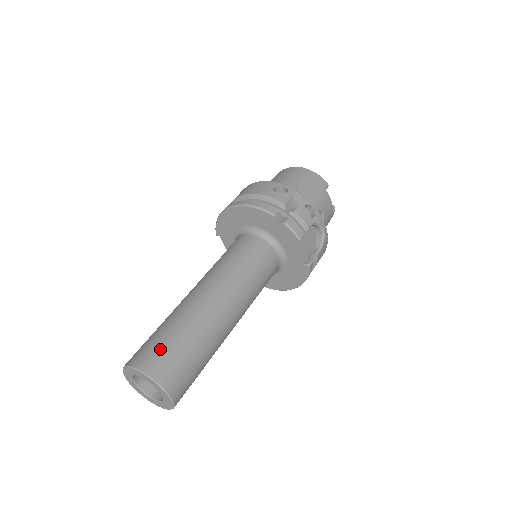
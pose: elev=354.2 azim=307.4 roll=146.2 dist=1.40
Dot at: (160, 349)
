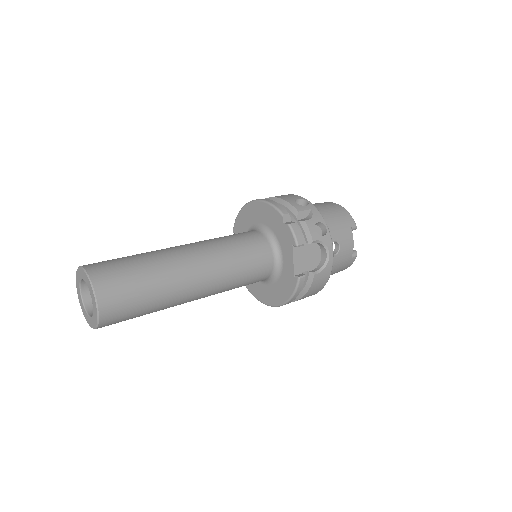
Dot at: (114, 265)
